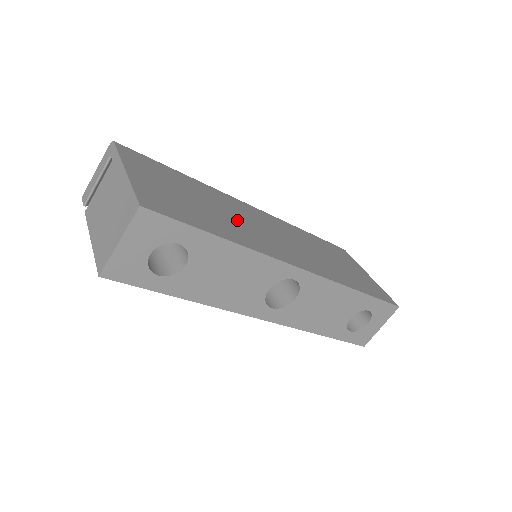
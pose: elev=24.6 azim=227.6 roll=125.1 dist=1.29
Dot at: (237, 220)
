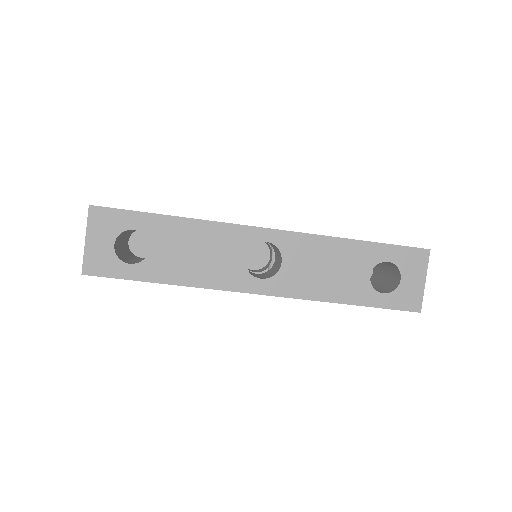
Dot at: occluded
